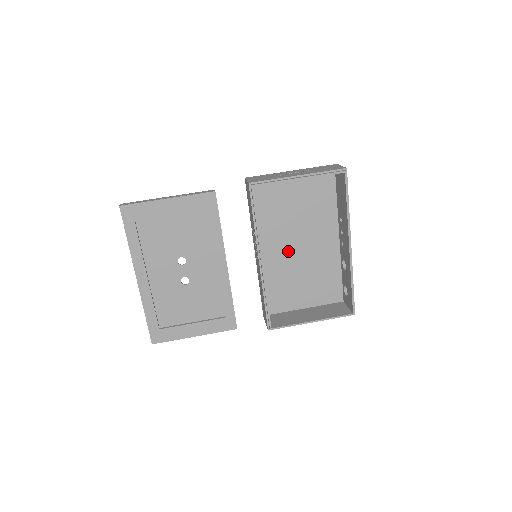
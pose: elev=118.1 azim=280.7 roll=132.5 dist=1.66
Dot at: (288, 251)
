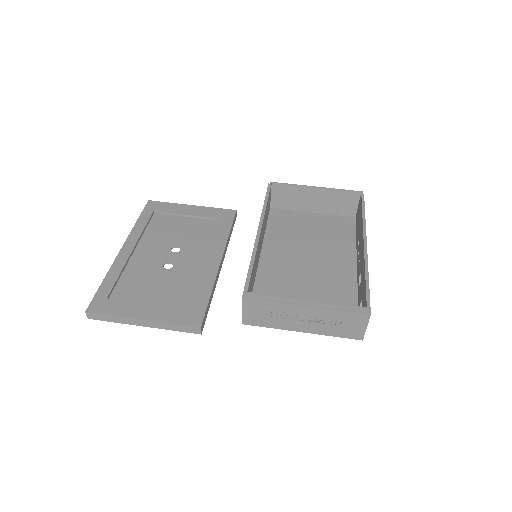
Dot at: (294, 263)
